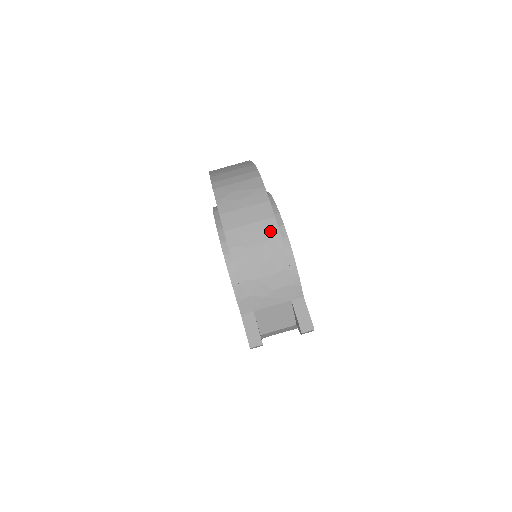
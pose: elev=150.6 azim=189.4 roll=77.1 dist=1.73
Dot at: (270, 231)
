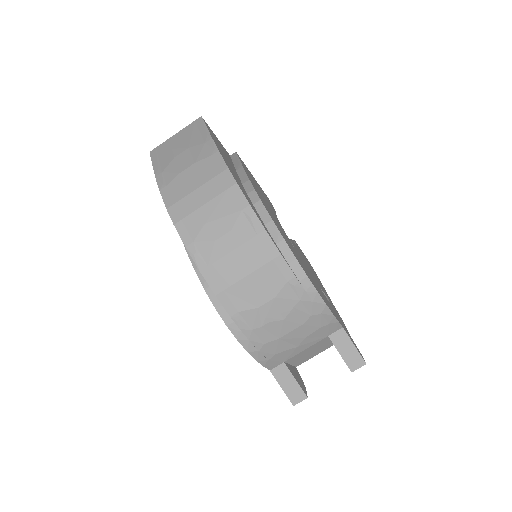
Dot at: (280, 277)
